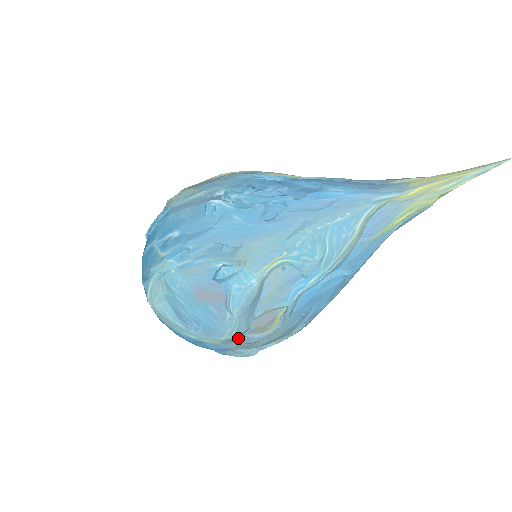
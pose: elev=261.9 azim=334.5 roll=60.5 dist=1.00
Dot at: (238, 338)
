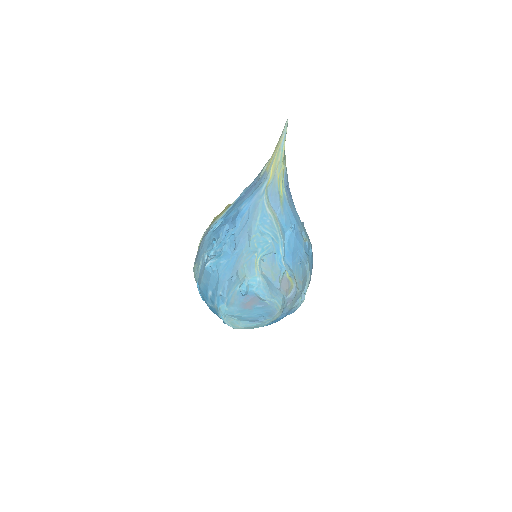
Dot at: (285, 303)
